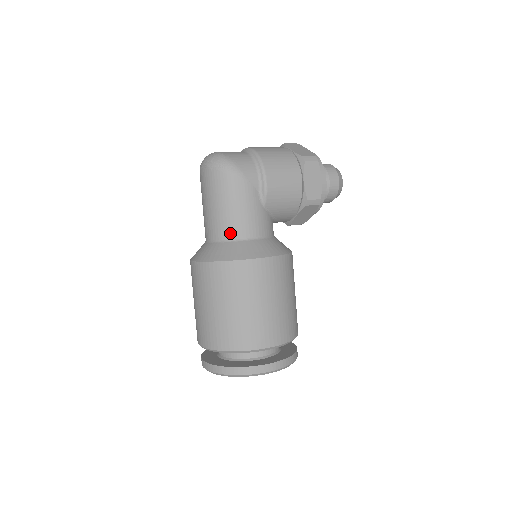
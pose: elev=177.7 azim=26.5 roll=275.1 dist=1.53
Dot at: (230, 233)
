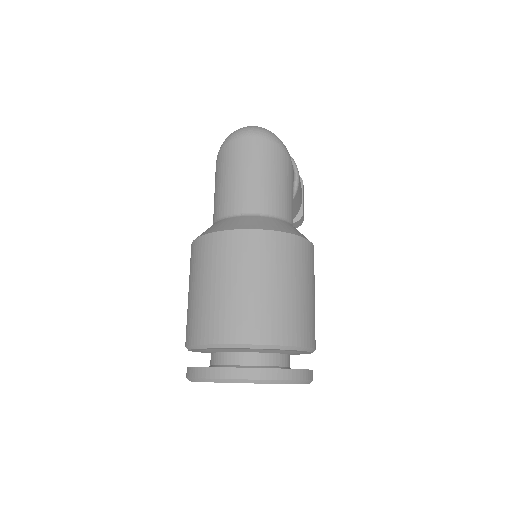
Dot at: (281, 211)
